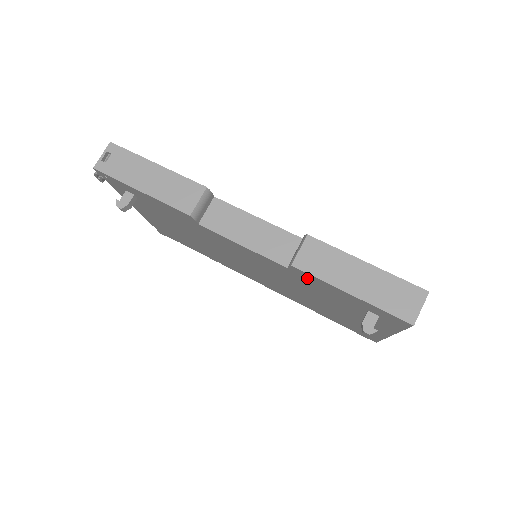
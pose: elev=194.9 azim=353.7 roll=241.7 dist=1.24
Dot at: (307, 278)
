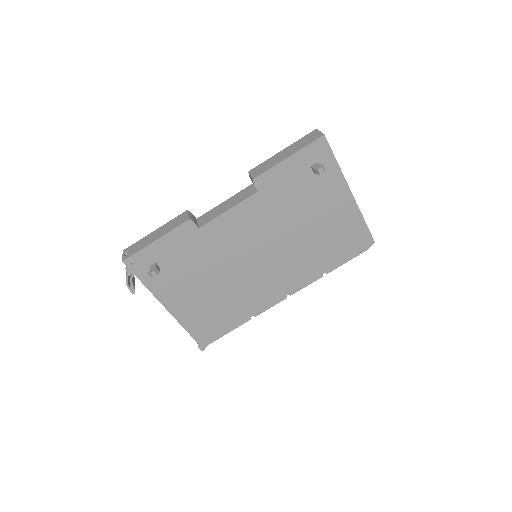
Dot at: (270, 185)
